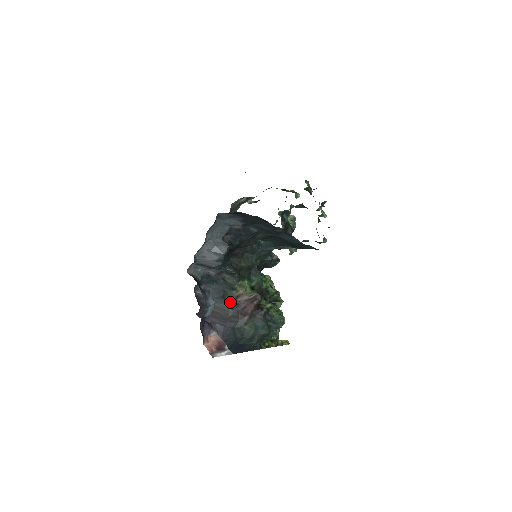
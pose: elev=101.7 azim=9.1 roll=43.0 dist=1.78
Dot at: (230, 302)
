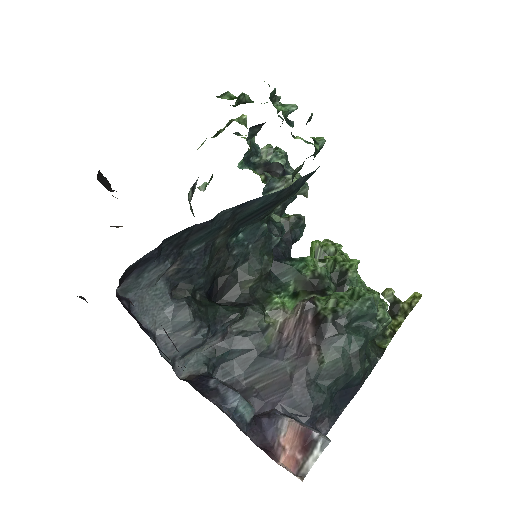
Dot at: (275, 352)
